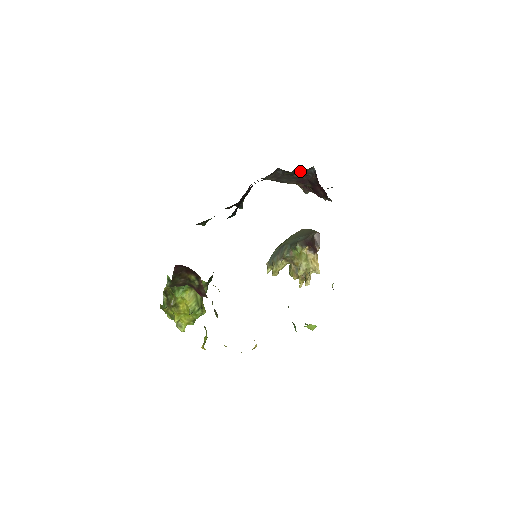
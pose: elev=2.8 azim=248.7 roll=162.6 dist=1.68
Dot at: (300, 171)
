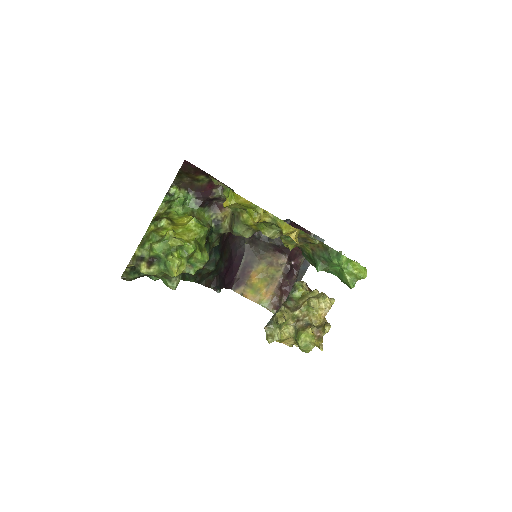
Dot at: occluded
